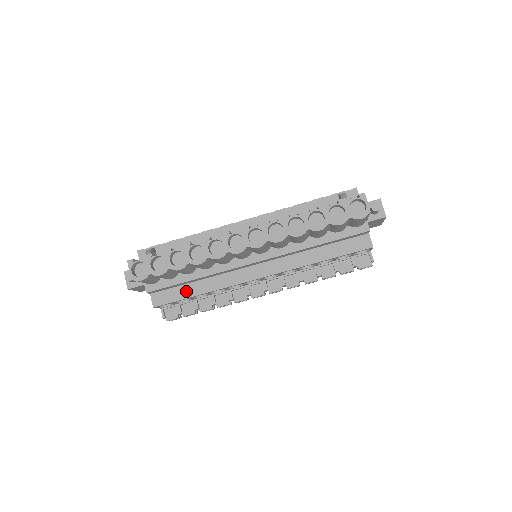
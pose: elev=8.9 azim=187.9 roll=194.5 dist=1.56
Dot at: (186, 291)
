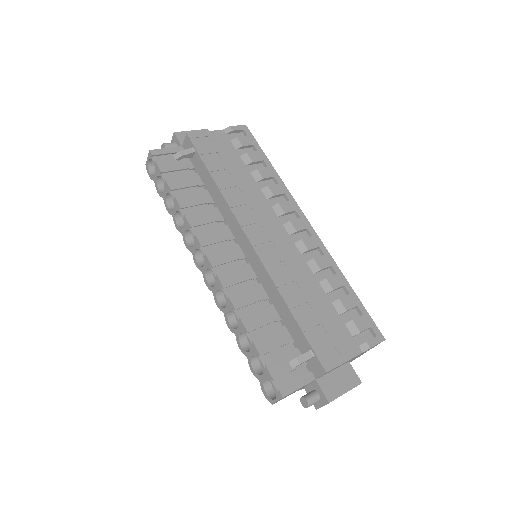
Dot at: occluded
